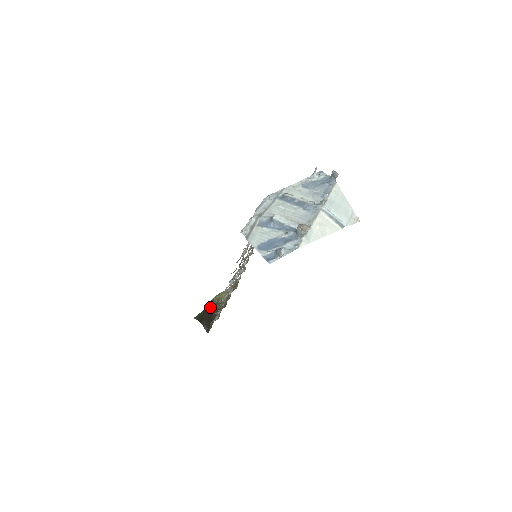
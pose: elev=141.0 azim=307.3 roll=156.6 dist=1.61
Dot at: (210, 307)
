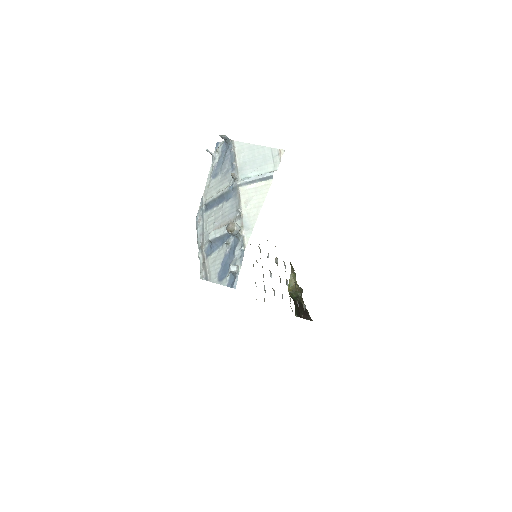
Dot at: (294, 300)
